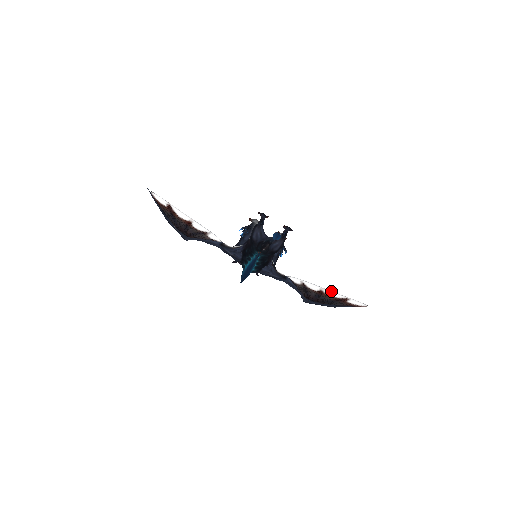
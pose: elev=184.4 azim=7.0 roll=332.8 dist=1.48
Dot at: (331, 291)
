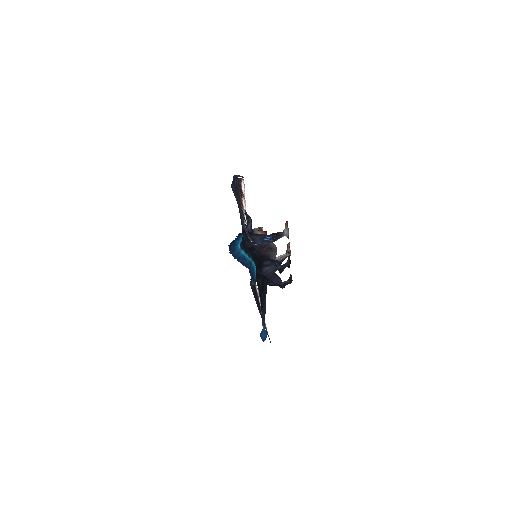
Dot at: occluded
